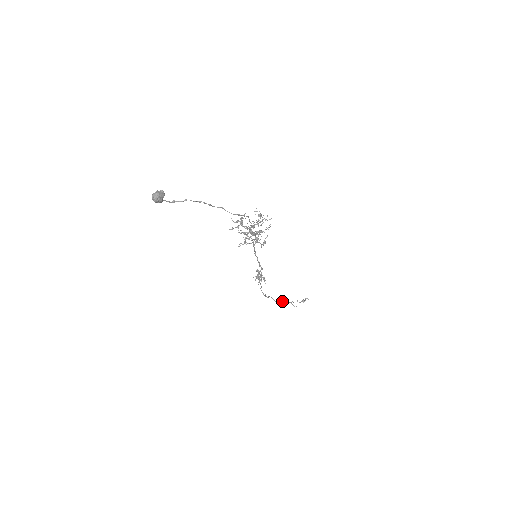
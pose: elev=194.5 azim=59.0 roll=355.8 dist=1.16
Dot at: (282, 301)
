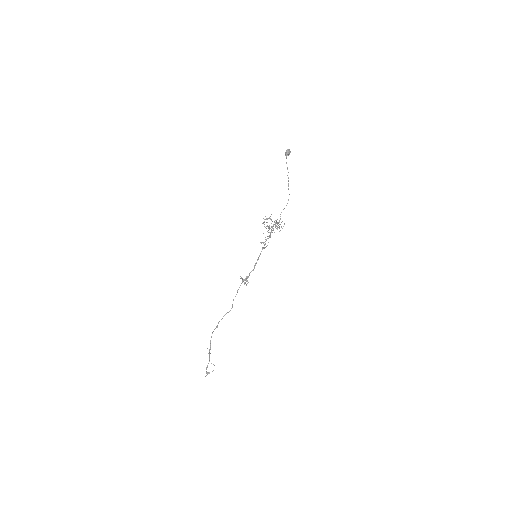
Dot at: occluded
